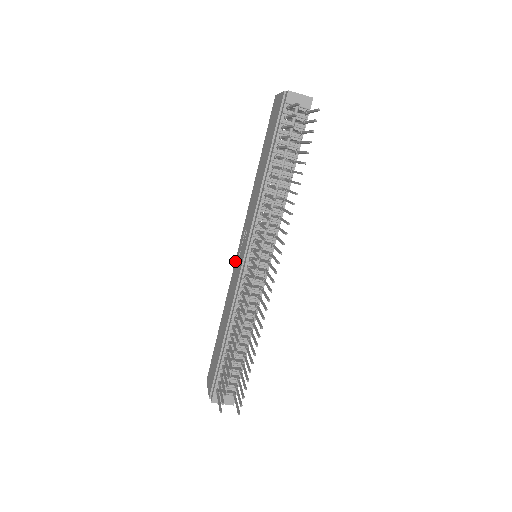
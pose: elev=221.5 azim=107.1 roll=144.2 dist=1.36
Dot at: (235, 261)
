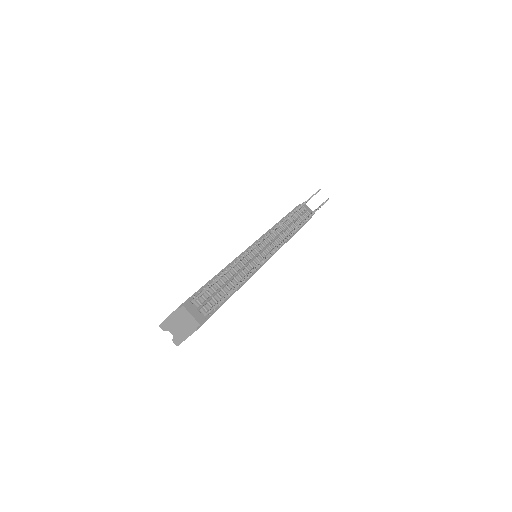
Dot at: occluded
